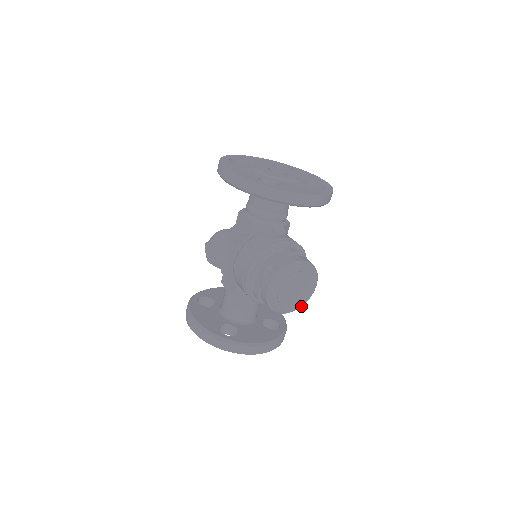
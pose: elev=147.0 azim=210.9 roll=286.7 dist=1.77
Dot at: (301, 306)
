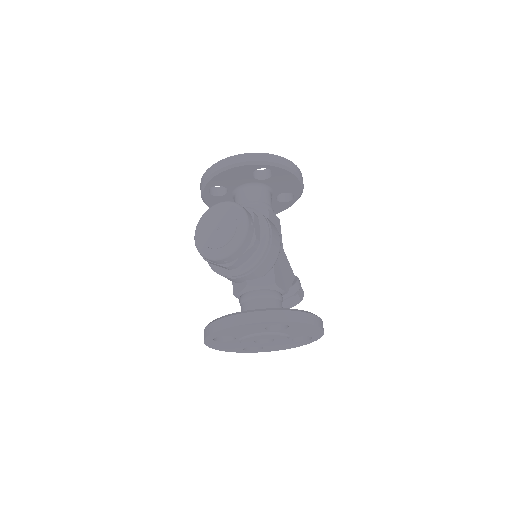
Dot at: (237, 245)
